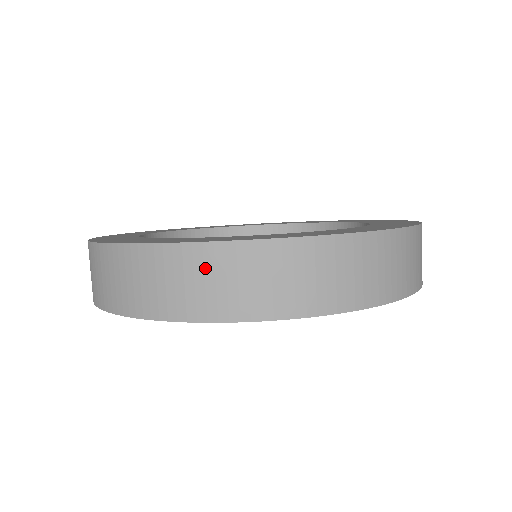
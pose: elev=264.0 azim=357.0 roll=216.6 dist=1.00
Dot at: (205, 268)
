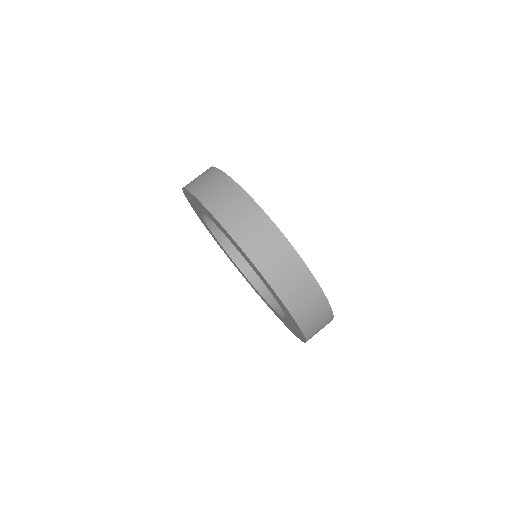
Dot at: (213, 179)
